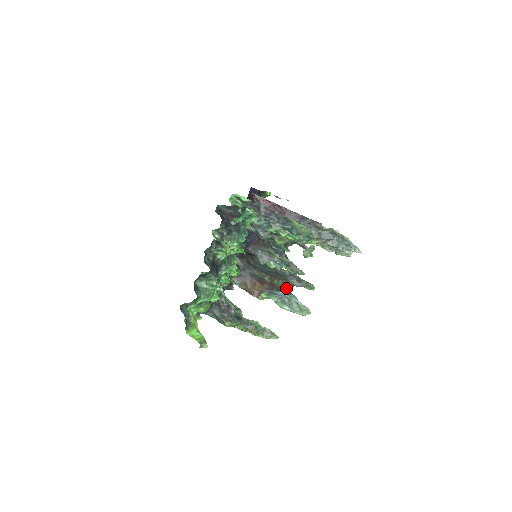
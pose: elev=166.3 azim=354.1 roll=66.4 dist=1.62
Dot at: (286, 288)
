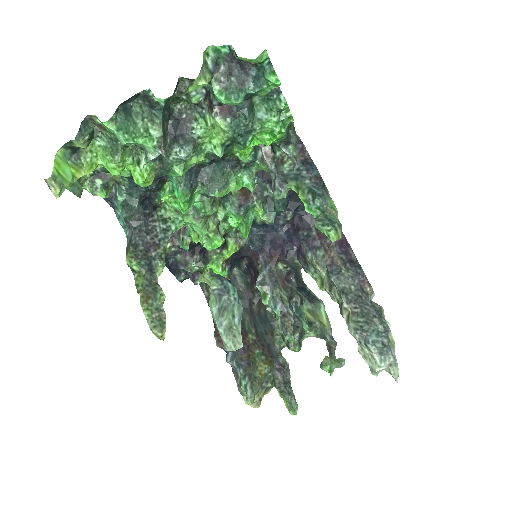
Dot at: (261, 371)
